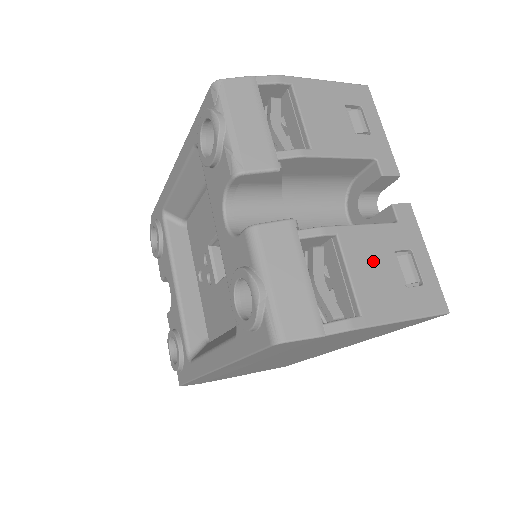
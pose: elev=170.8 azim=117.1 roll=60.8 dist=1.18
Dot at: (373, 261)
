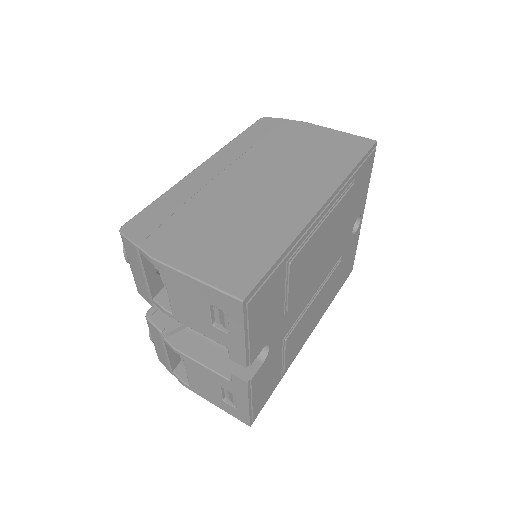
Dot at: (204, 380)
